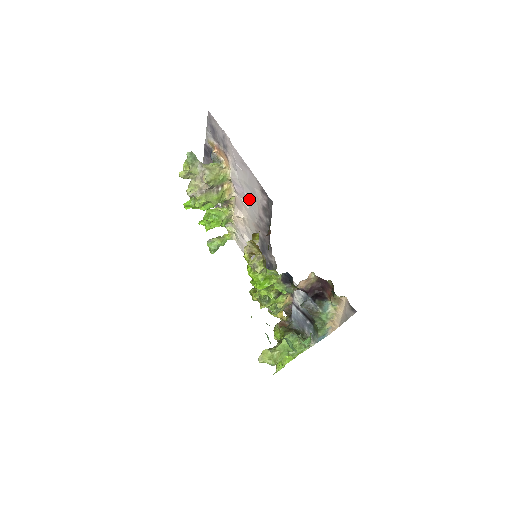
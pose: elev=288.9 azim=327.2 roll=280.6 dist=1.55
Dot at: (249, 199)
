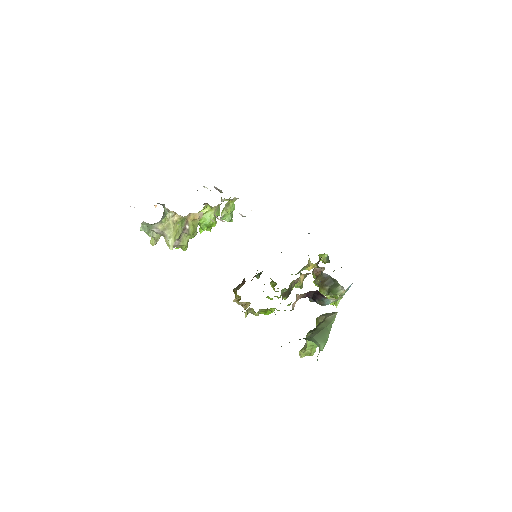
Dot at: occluded
